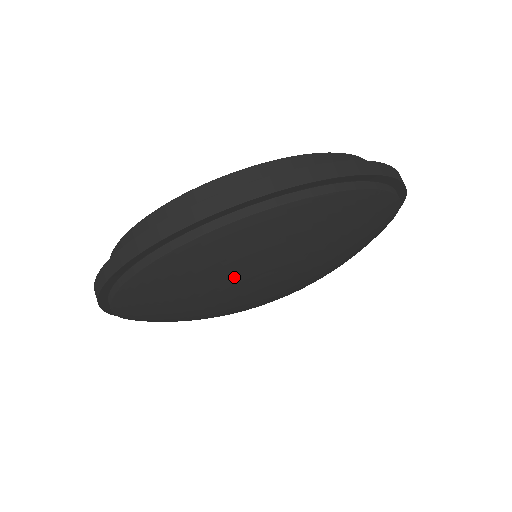
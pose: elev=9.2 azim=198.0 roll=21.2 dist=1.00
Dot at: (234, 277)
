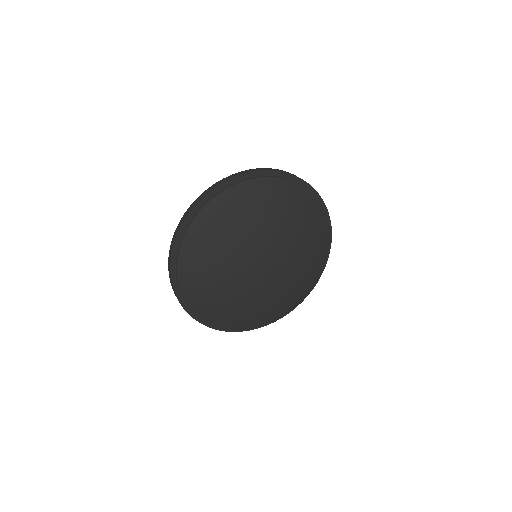
Dot at: (215, 268)
